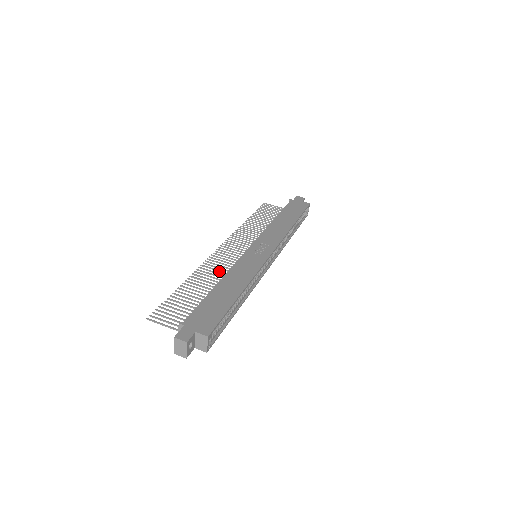
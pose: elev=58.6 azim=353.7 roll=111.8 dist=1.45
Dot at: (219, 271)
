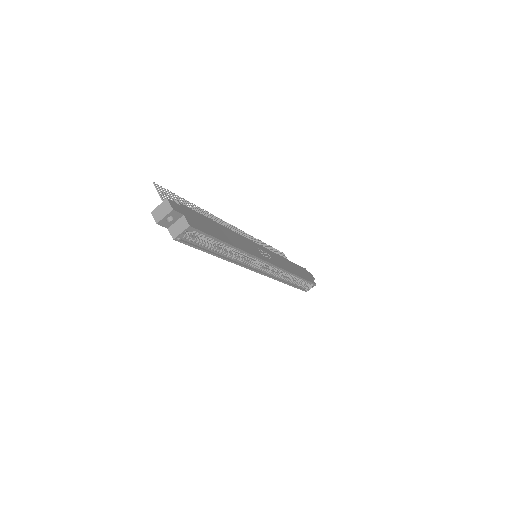
Dot at: occluded
